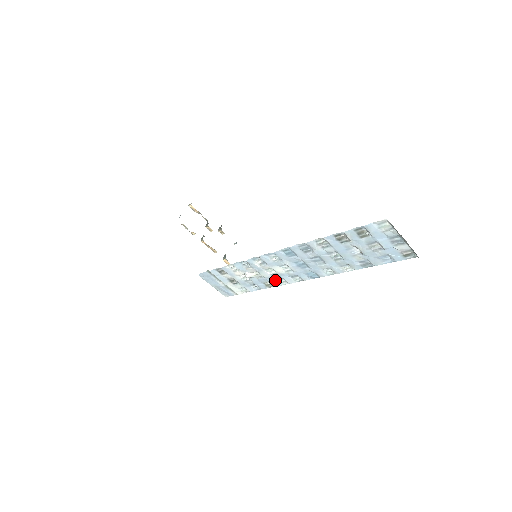
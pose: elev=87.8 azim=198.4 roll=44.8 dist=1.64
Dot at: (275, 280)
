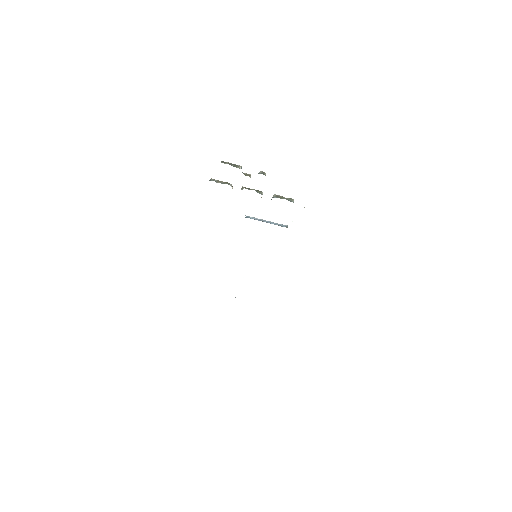
Dot at: occluded
